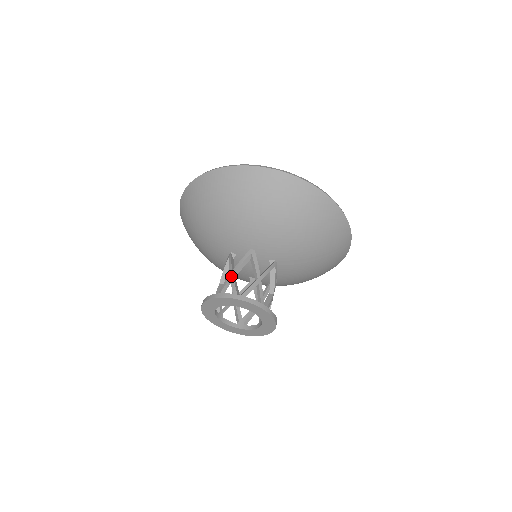
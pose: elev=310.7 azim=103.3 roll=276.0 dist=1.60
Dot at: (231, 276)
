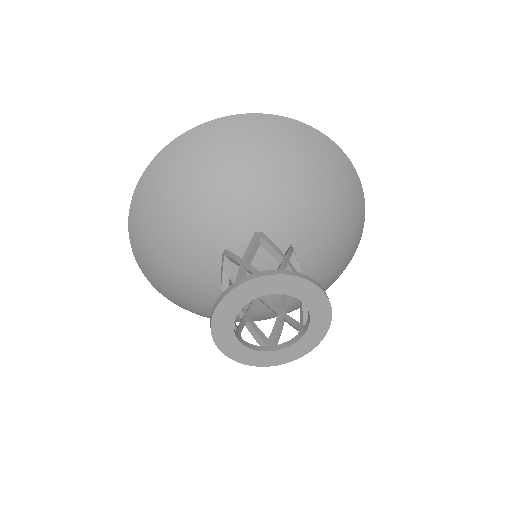
Dot at: (244, 264)
